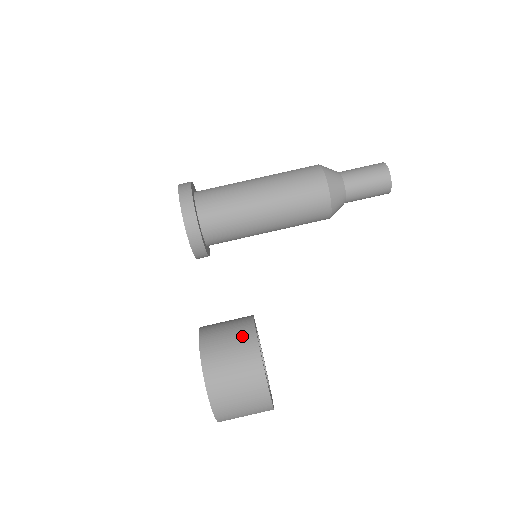
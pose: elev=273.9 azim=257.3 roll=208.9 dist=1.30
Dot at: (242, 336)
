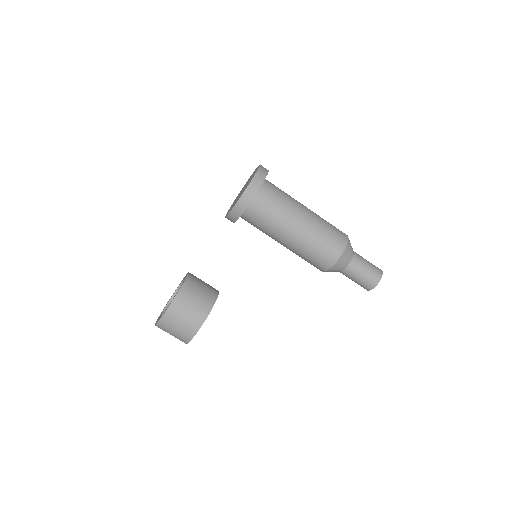
Dot at: (198, 314)
